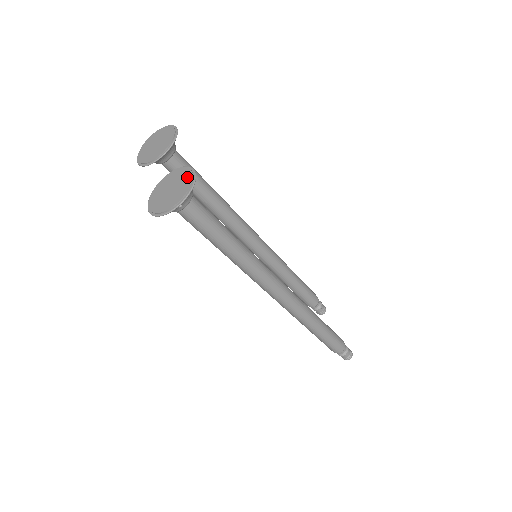
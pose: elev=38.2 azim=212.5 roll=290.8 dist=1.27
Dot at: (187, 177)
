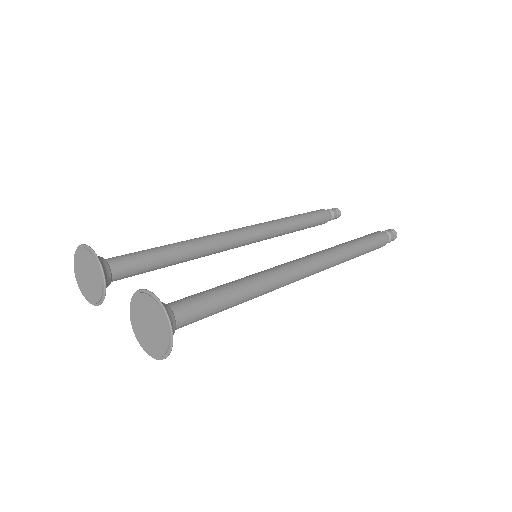
Dot at: (151, 305)
